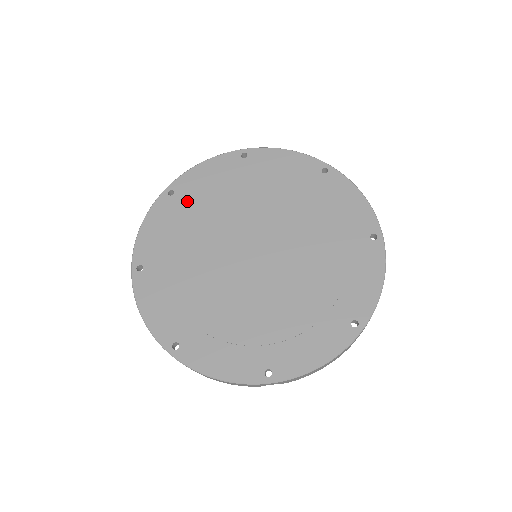
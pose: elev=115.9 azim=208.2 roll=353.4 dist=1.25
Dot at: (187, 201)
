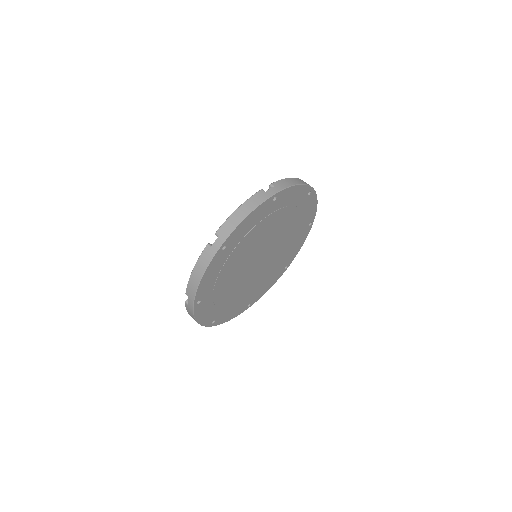
Dot at: (273, 210)
